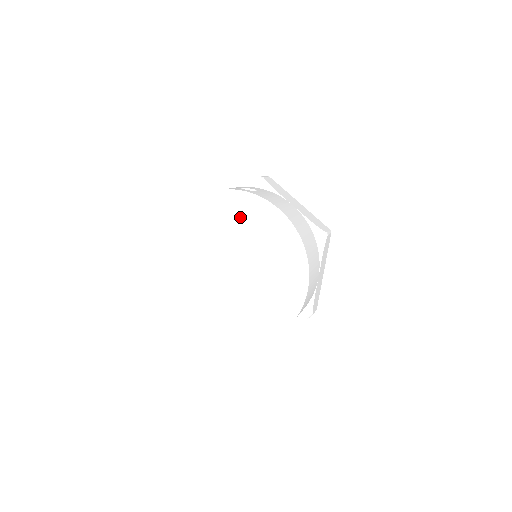
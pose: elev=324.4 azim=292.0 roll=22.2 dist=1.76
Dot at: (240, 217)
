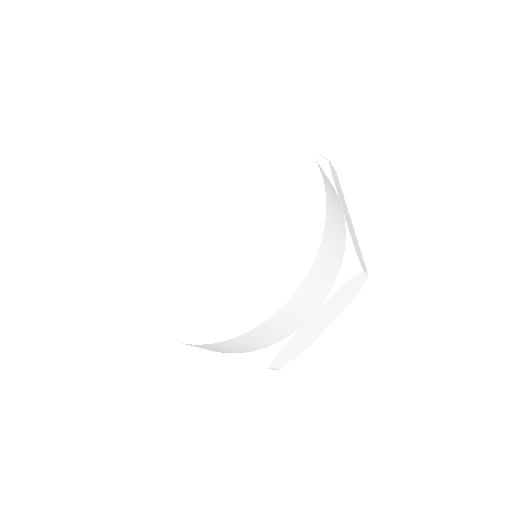
Dot at: (267, 163)
